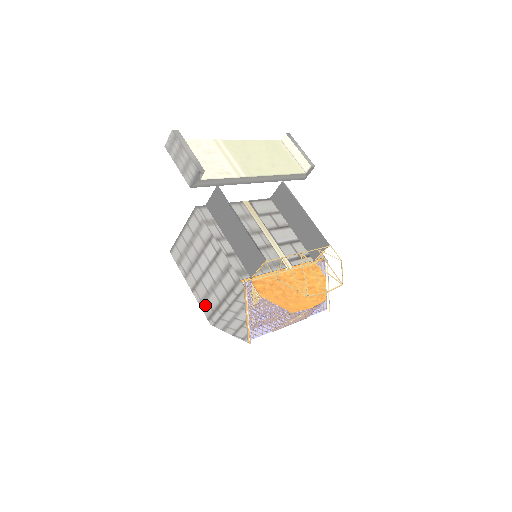
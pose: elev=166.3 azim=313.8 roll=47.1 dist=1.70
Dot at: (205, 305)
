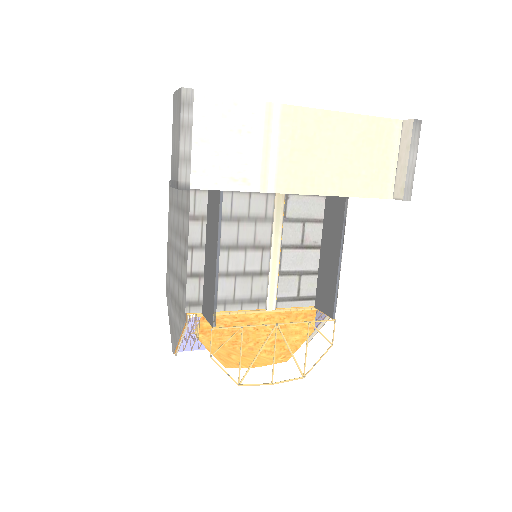
Dot at: (168, 273)
